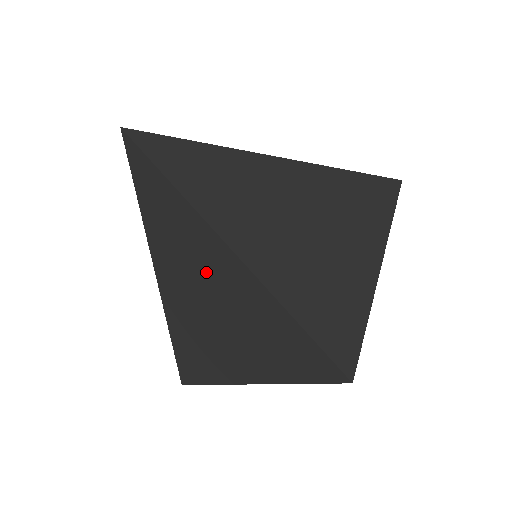
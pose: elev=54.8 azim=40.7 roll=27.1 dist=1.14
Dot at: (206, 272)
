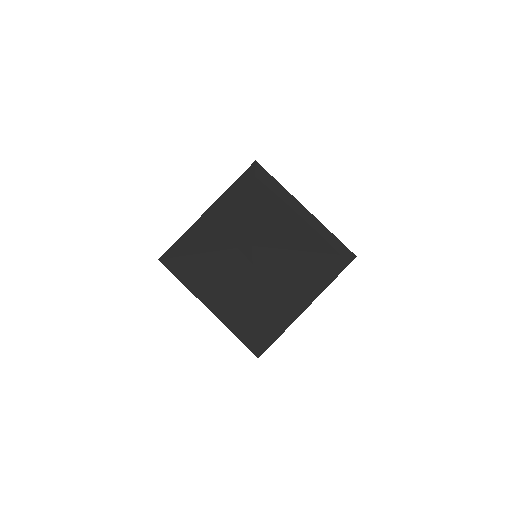
Dot at: (232, 294)
